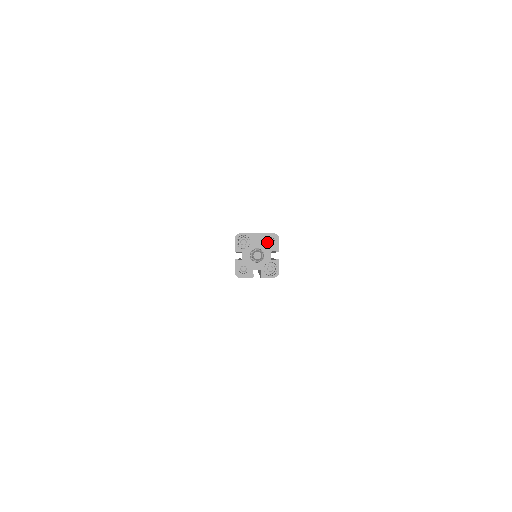
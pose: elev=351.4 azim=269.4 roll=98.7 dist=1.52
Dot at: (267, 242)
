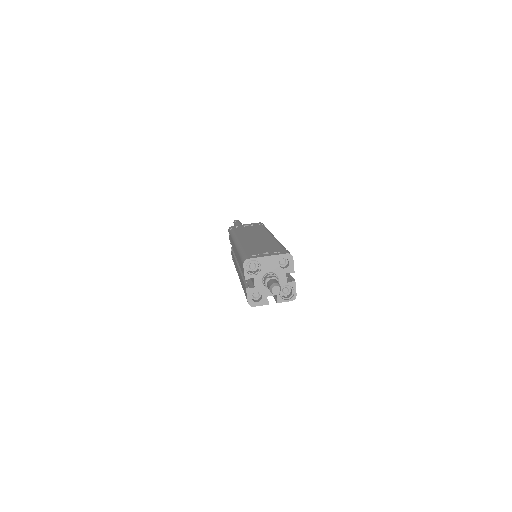
Dot at: (279, 262)
